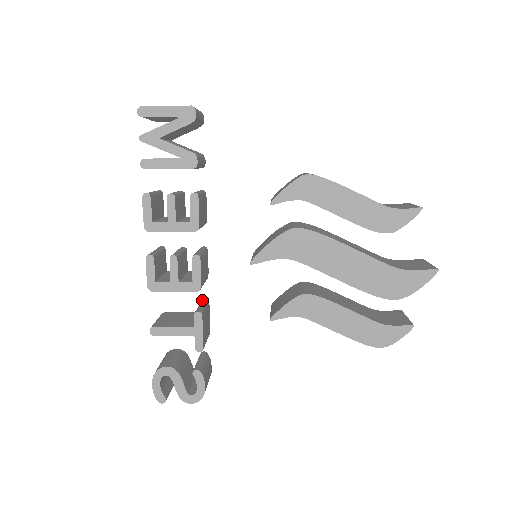
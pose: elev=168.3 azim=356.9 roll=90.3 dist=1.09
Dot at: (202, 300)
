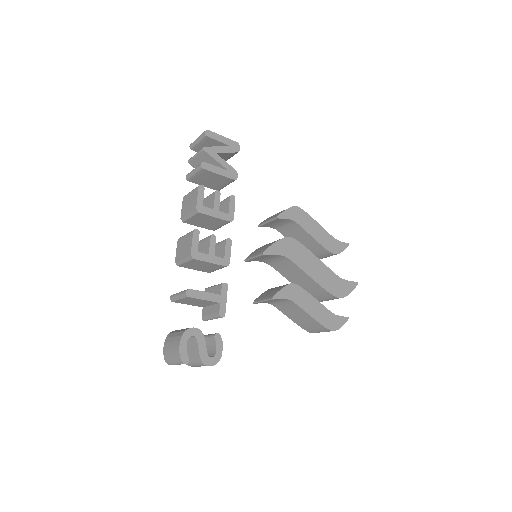
Dot at: (208, 287)
